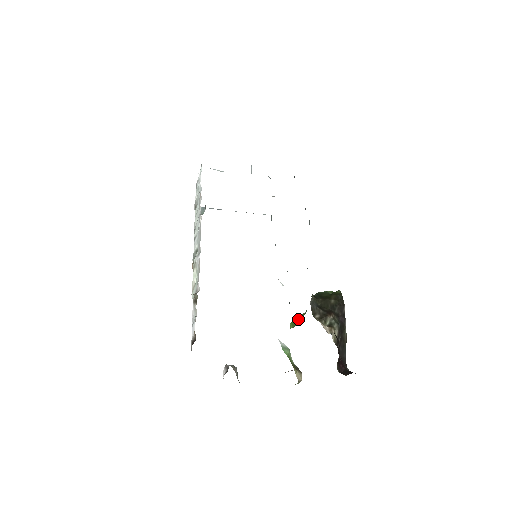
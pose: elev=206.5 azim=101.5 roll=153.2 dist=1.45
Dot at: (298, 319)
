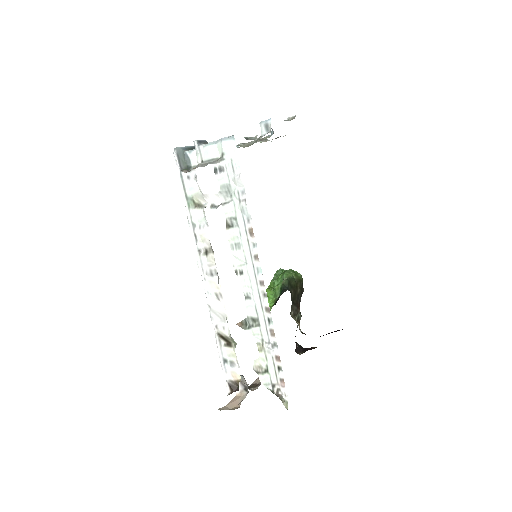
Dot at: (269, 303)
